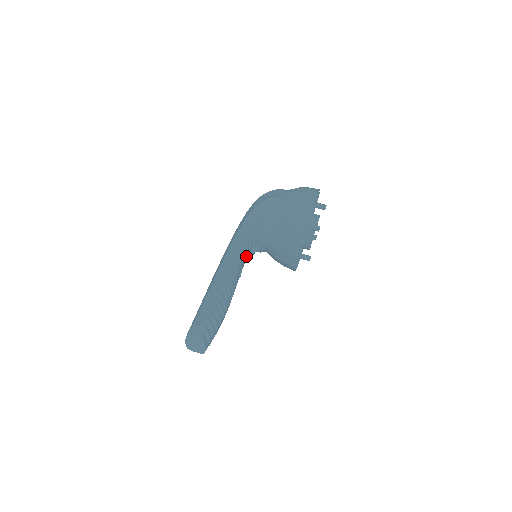
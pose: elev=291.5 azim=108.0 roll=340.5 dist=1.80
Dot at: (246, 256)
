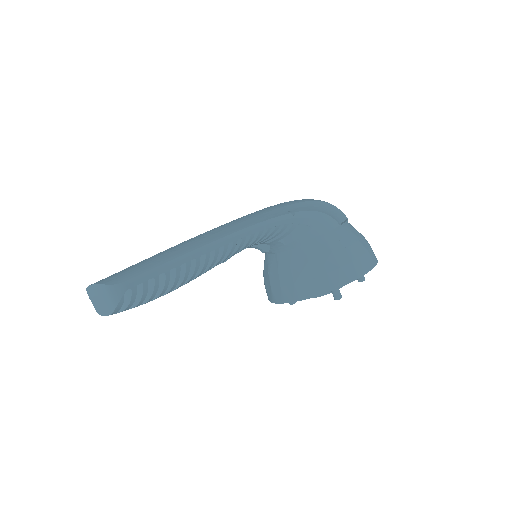
Dot at: occluded
